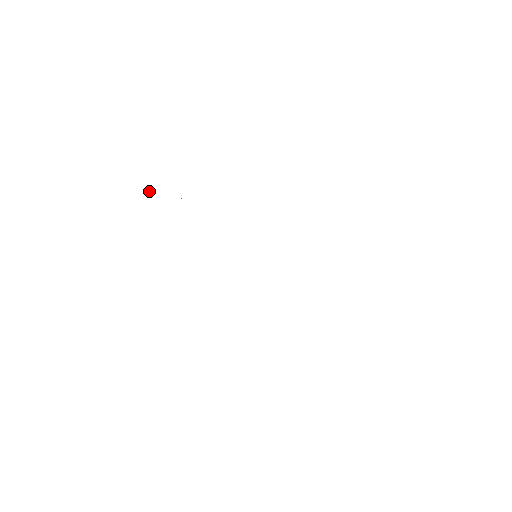
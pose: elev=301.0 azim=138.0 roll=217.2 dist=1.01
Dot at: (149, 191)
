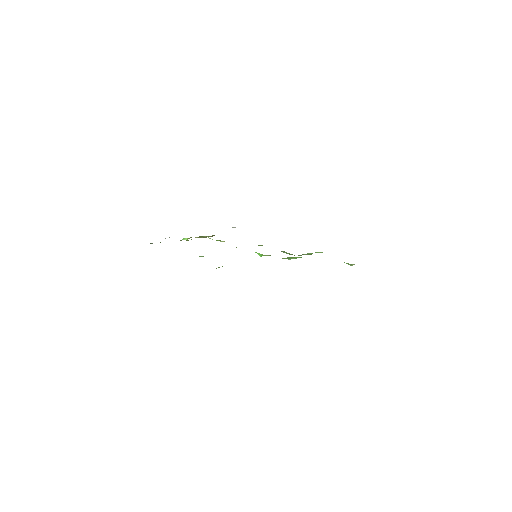
Dot at: (186, 238)
